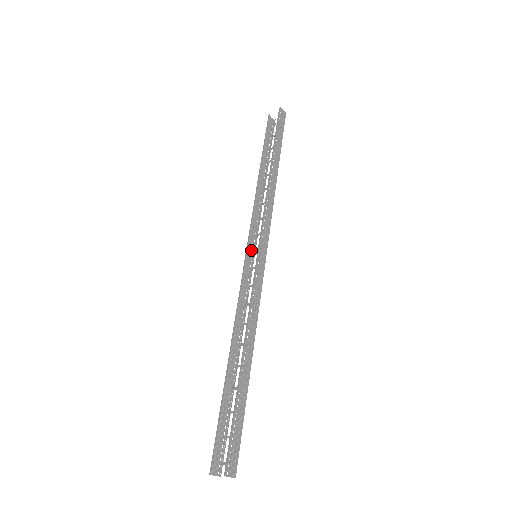
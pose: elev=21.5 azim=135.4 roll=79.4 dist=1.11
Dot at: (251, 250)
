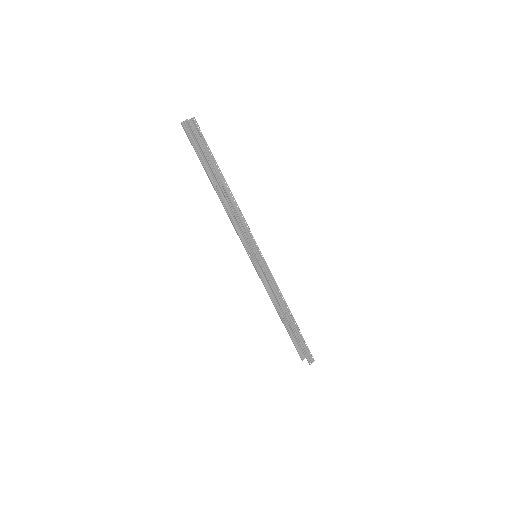
Dot at: (249, 249)
